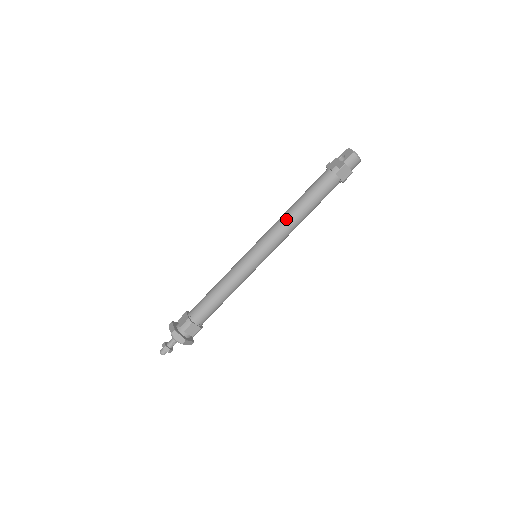
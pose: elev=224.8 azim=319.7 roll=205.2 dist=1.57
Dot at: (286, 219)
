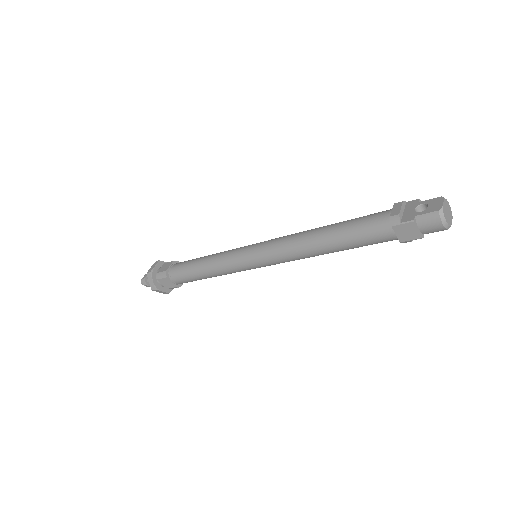
Dot at: (301, 240)
